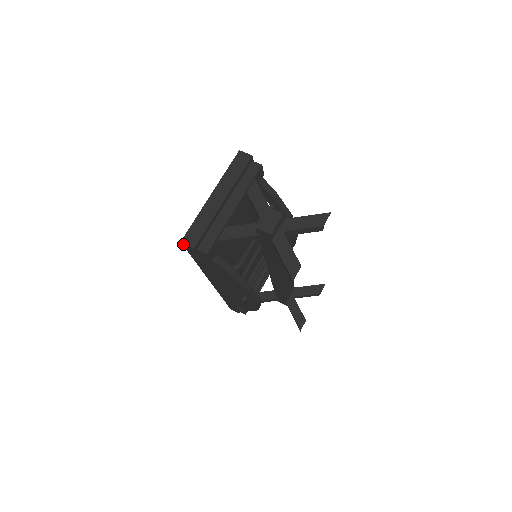
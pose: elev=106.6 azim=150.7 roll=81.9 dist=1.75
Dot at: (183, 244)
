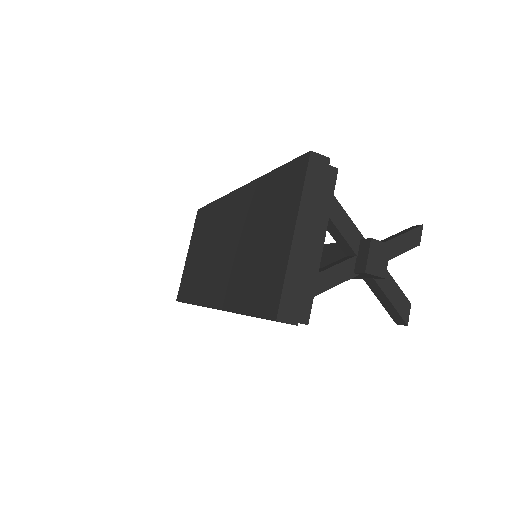
Dot at: occluded
